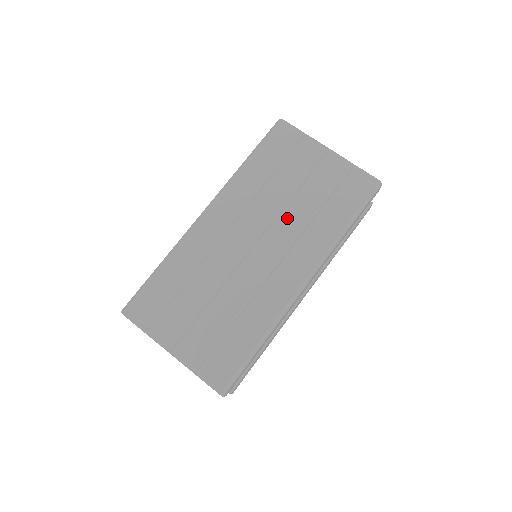
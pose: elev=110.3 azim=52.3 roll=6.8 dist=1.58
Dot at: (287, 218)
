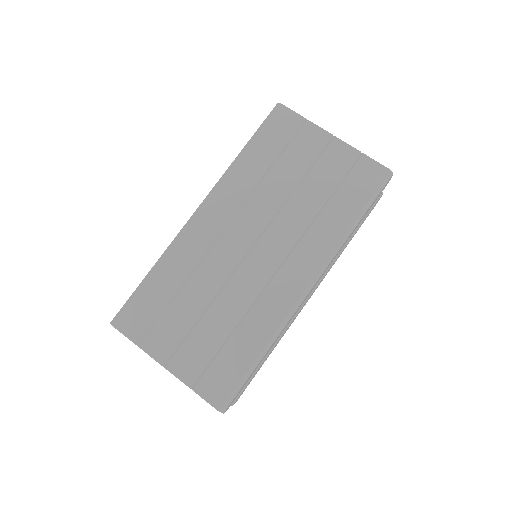
Dot at: (288, 215)
